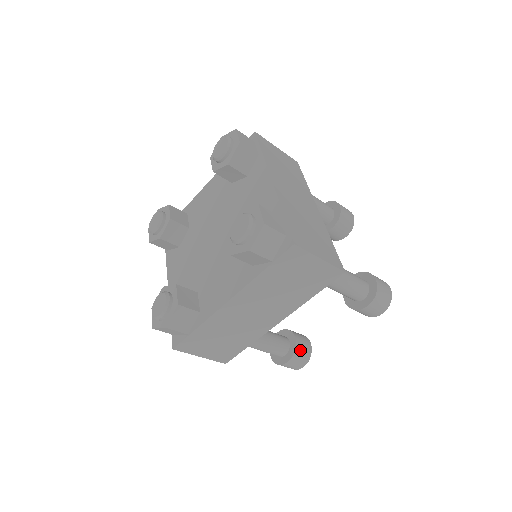
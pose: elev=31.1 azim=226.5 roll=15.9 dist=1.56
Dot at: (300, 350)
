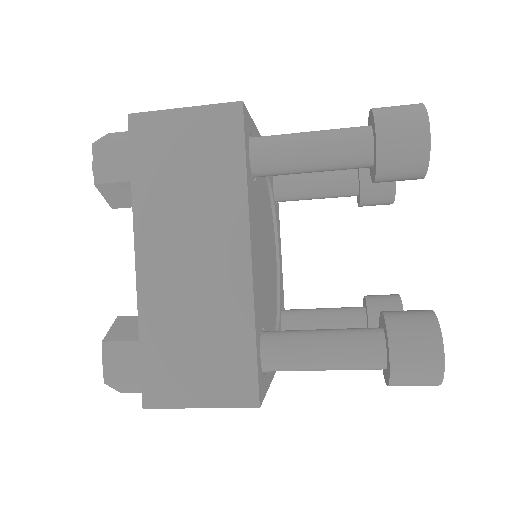
Dot at: occluded
